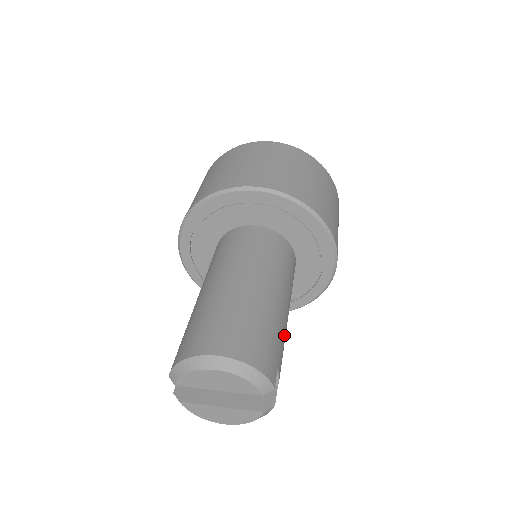
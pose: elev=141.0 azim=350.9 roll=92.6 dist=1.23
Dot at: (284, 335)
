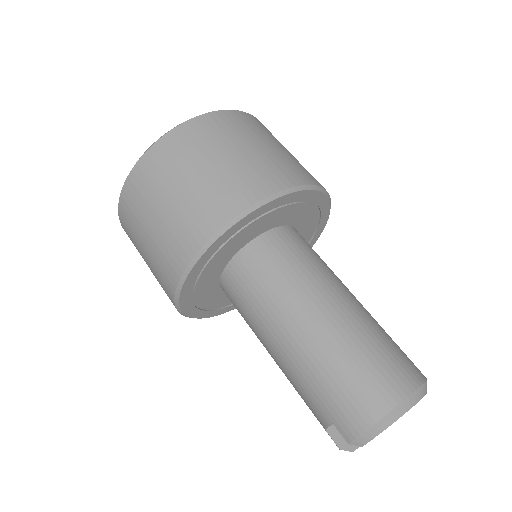
Dot at: occluded
